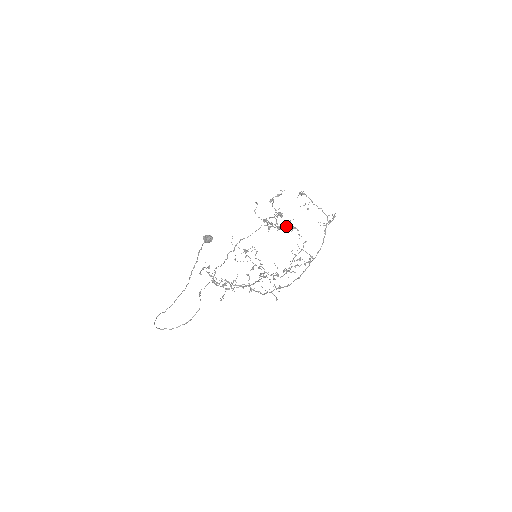
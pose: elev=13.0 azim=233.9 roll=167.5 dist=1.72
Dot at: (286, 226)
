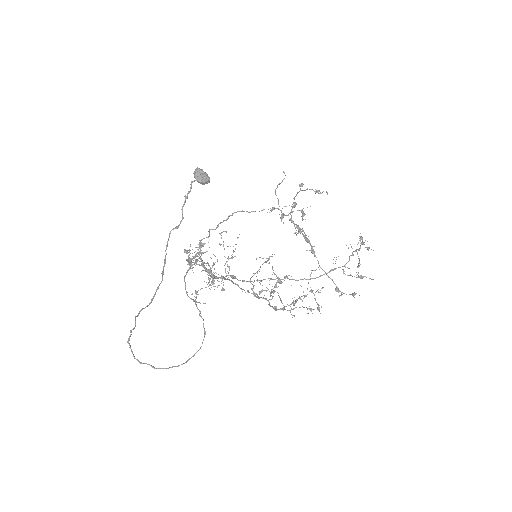
Dot at: (346, 294)
